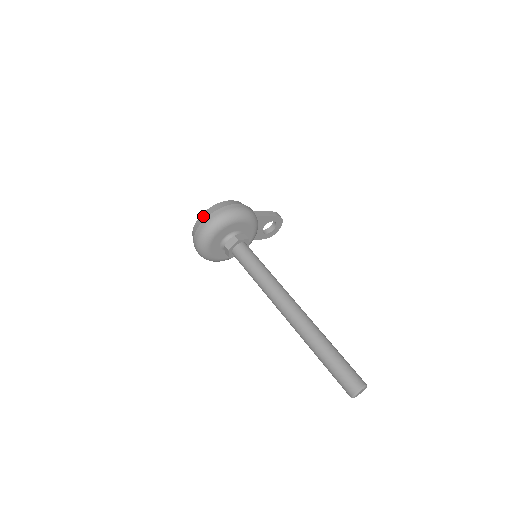
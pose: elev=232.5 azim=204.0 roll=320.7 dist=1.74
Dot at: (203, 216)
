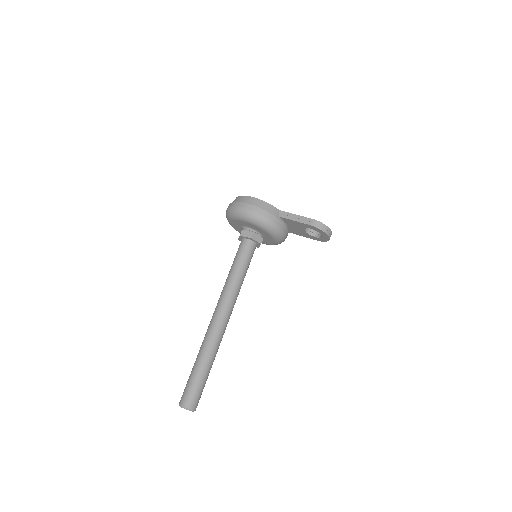
Dot at: occluded
